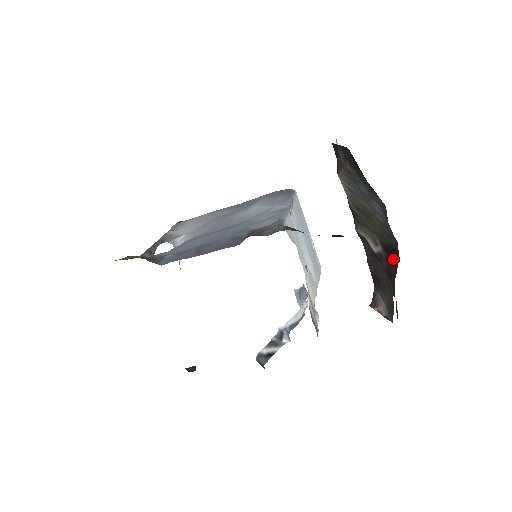
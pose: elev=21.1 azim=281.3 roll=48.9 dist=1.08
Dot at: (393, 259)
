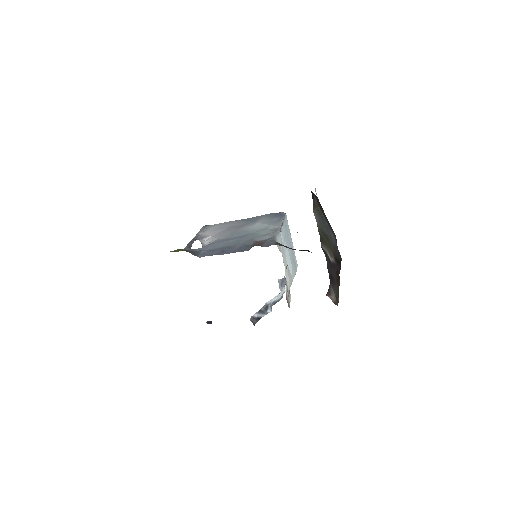
Dot at: (339, 267)
